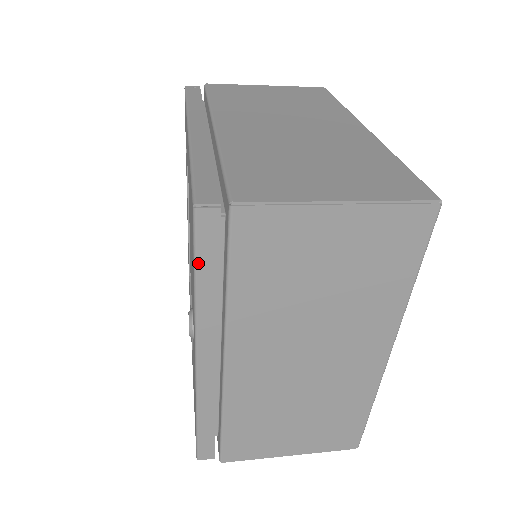
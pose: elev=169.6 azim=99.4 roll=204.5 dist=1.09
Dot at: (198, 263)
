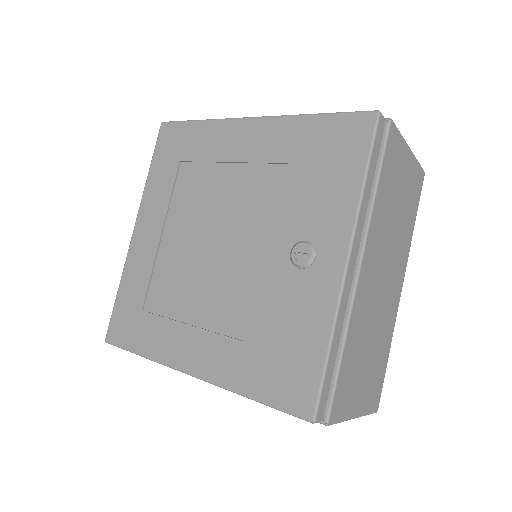
Dot at: (372, 157)
